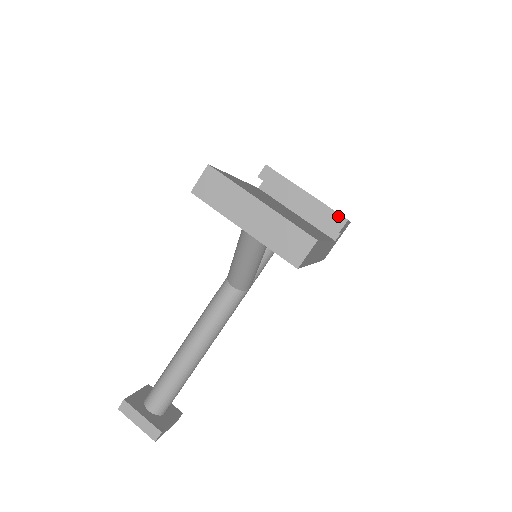
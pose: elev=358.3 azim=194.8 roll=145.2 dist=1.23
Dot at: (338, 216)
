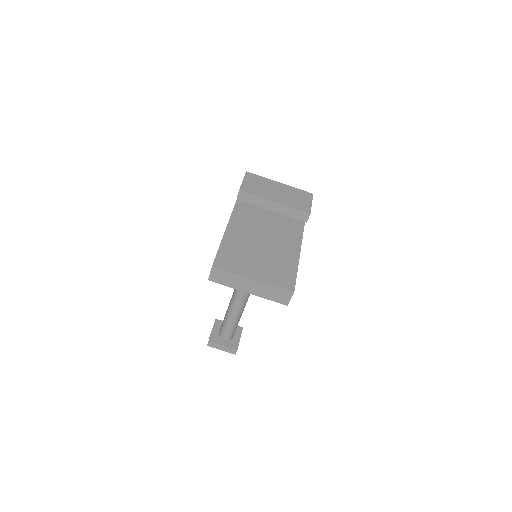
Dot at: (303, 213)
